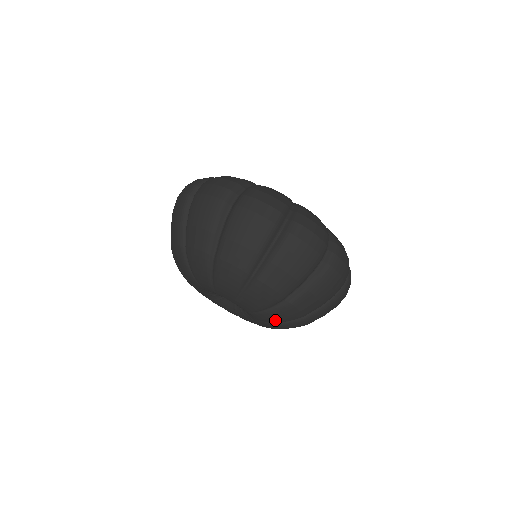
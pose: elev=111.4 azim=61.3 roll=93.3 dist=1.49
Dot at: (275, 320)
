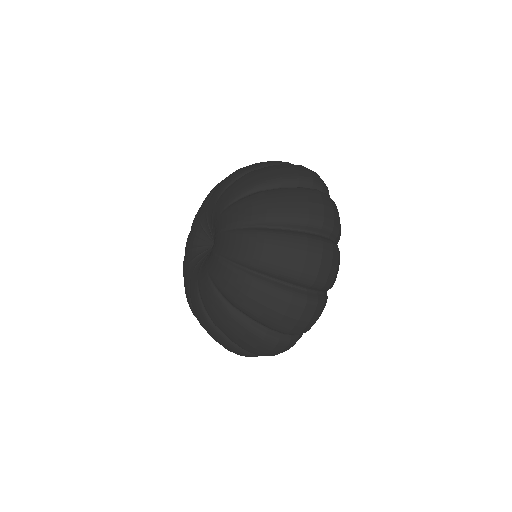
Dot at: (221, 280)
